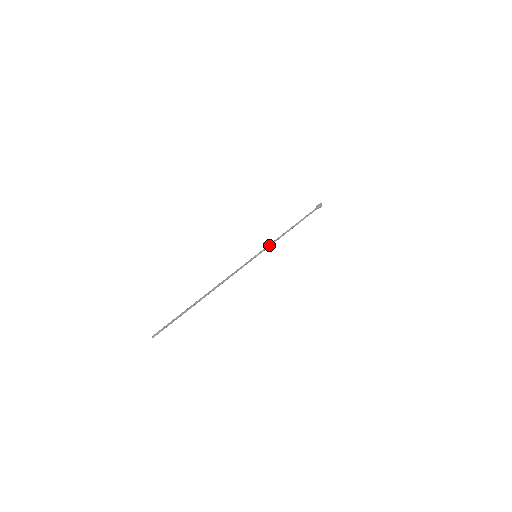
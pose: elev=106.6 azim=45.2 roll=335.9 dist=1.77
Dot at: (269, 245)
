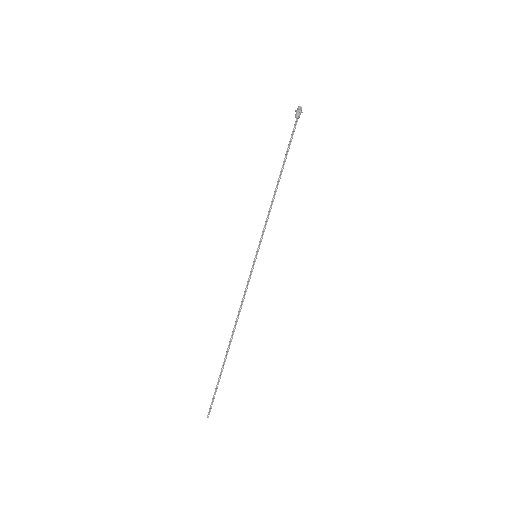
Dot at: (263, 228)
